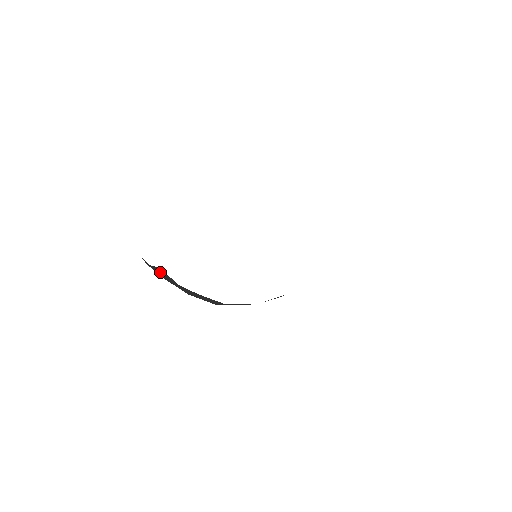
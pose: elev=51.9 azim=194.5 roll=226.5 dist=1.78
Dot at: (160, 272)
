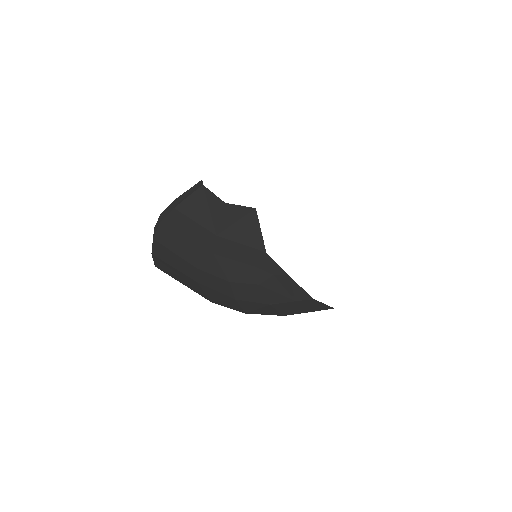
Dot at: (235, 222)
